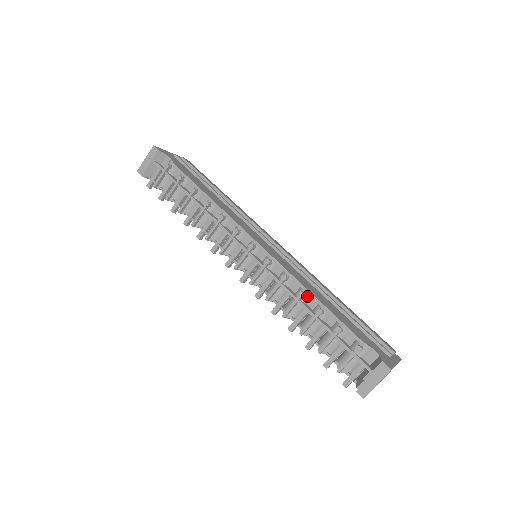
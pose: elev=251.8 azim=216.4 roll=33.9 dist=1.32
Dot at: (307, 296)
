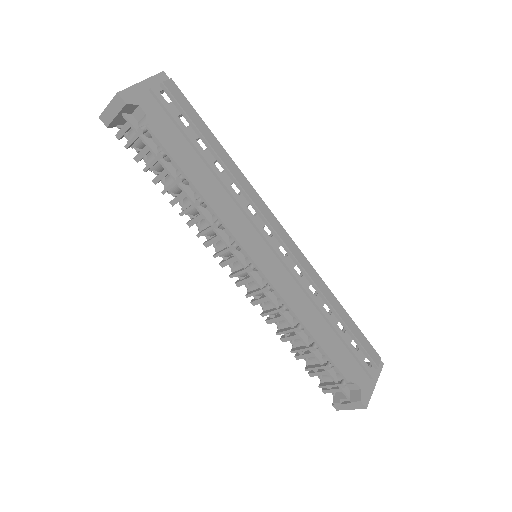
Dot at: (304, 328)
